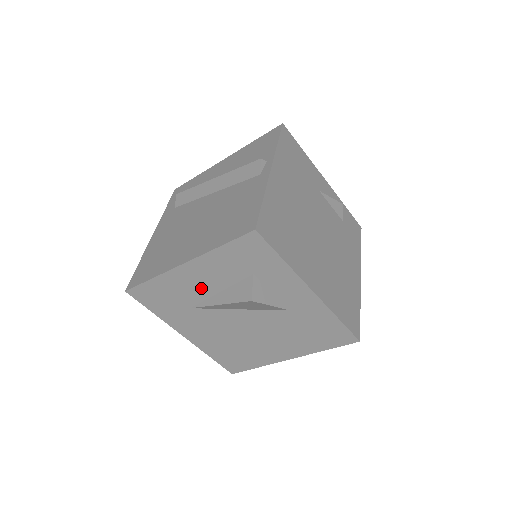
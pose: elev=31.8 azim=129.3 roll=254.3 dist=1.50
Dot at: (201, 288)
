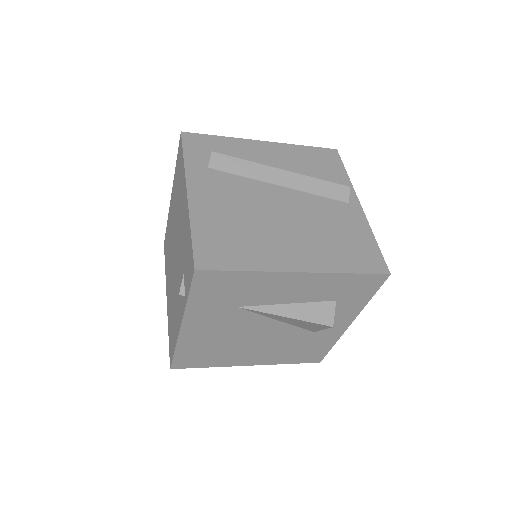
Dot at: (278, 295)
